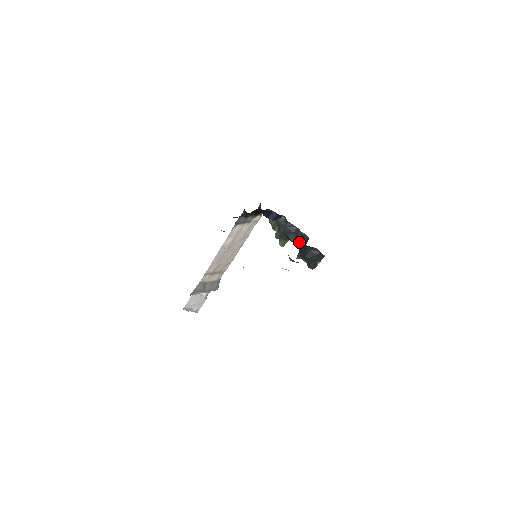
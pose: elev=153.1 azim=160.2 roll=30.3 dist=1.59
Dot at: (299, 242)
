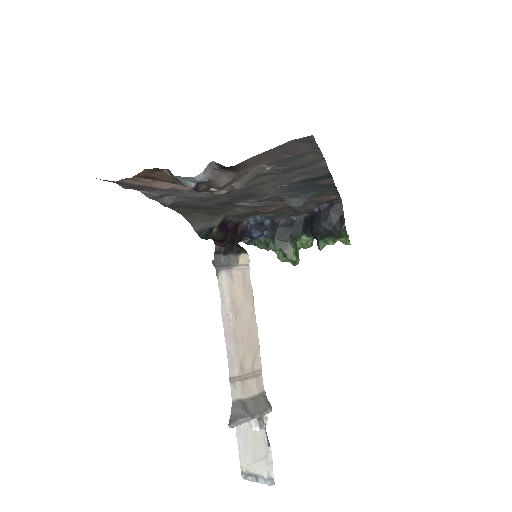
Dot at: (305, 229)
